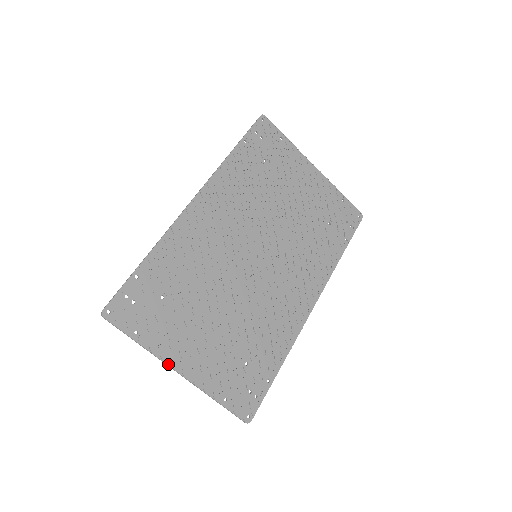
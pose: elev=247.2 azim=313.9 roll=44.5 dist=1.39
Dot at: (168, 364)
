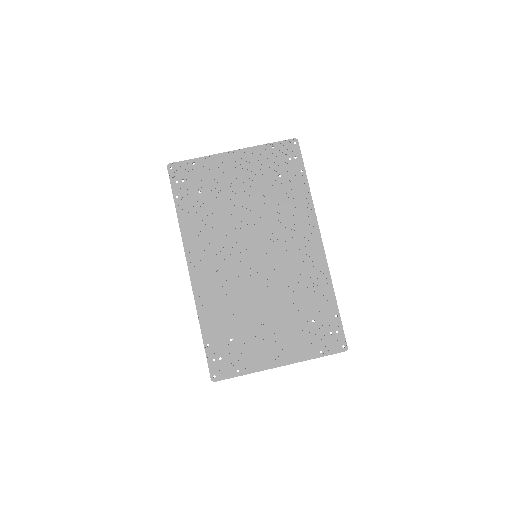
Dot at: (270, 368)
